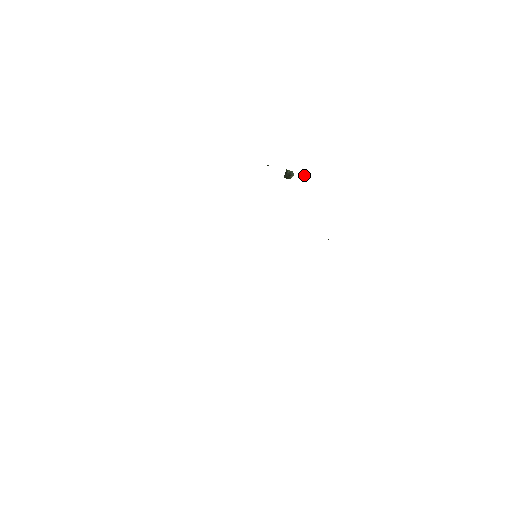
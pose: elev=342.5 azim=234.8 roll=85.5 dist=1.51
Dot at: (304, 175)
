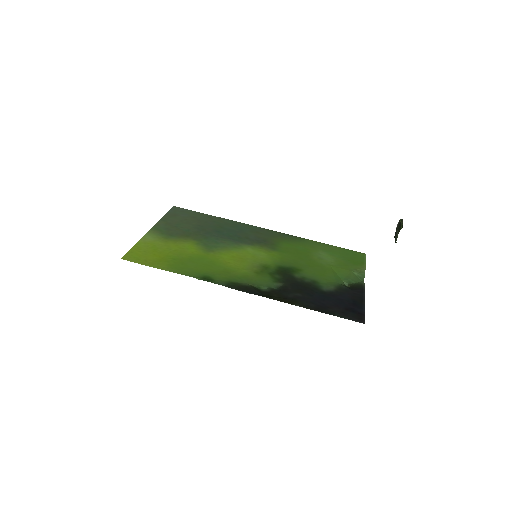
Dot at: occluded
